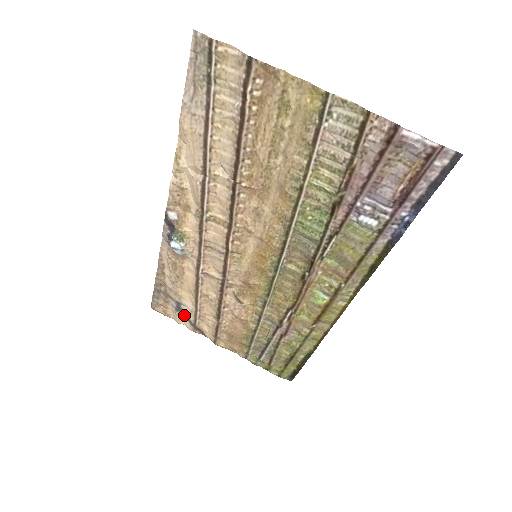
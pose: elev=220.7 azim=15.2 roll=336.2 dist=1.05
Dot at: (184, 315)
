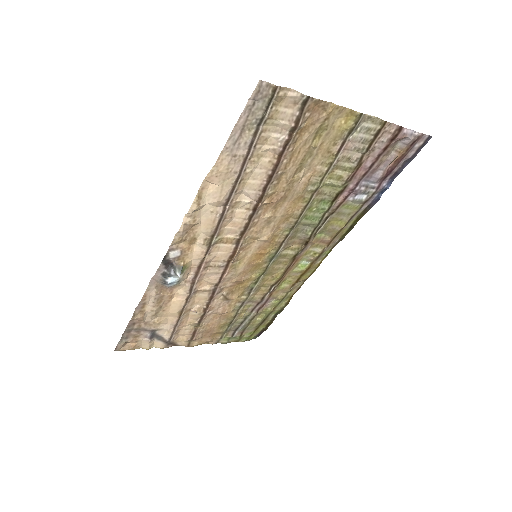
Dot at: (158, 339)
